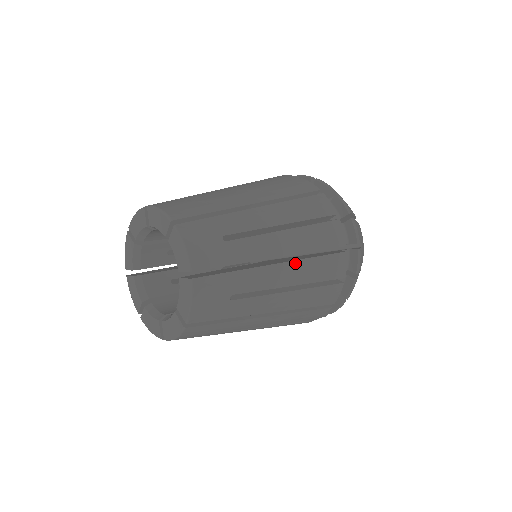
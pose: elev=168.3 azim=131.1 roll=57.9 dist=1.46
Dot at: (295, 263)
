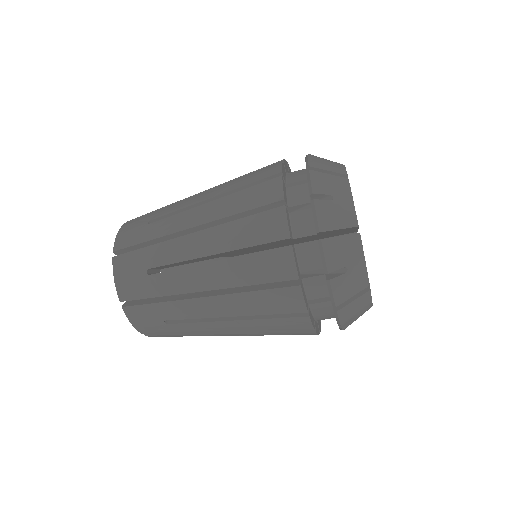
Dot at: (217, 188)
